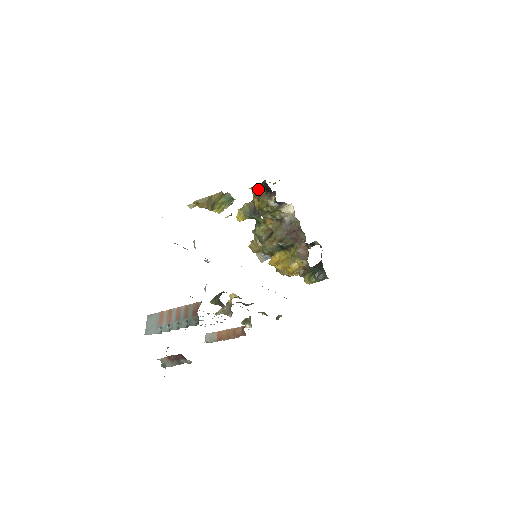
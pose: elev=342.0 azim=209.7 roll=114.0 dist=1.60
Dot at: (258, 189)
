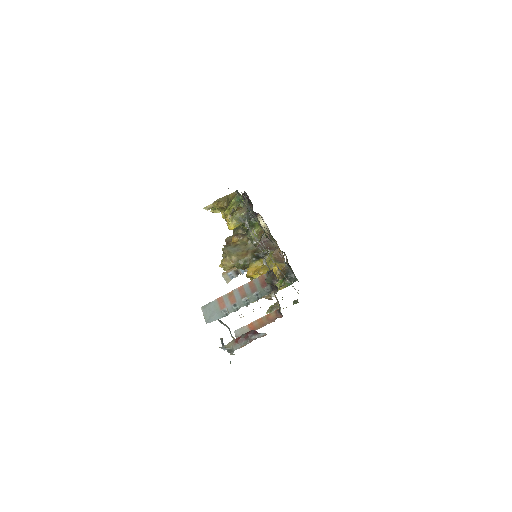
Dot at: occluded
